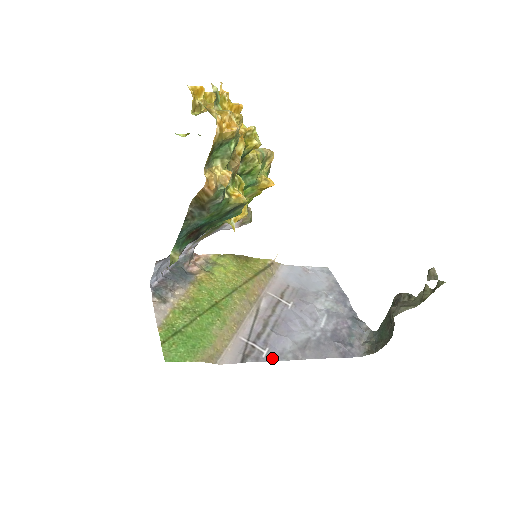
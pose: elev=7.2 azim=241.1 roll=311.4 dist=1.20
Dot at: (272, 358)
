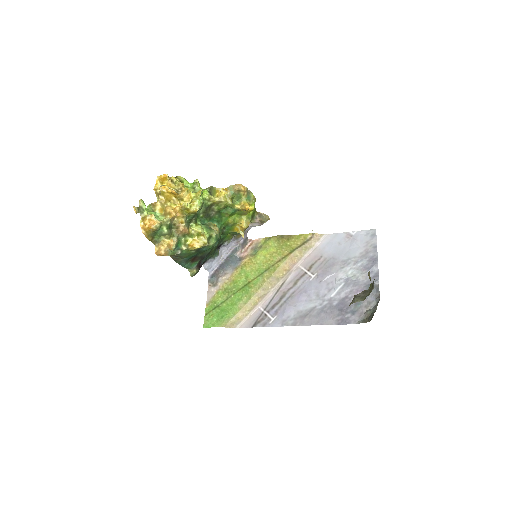
Dot at: (276, 324)
